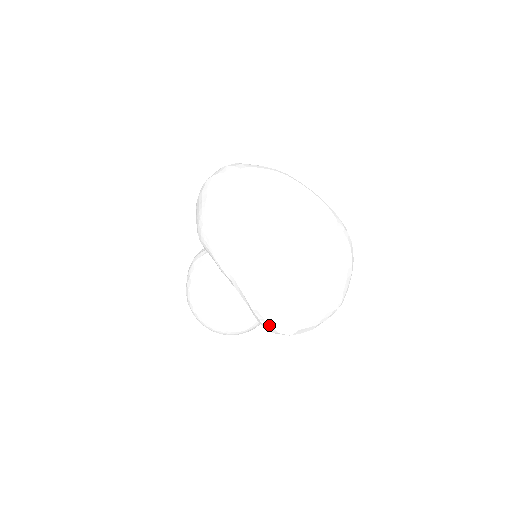
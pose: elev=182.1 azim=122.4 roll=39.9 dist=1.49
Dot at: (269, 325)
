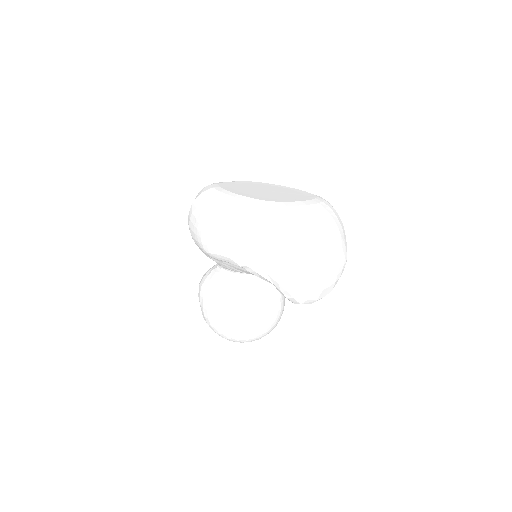
Dot at: (297, 293)
